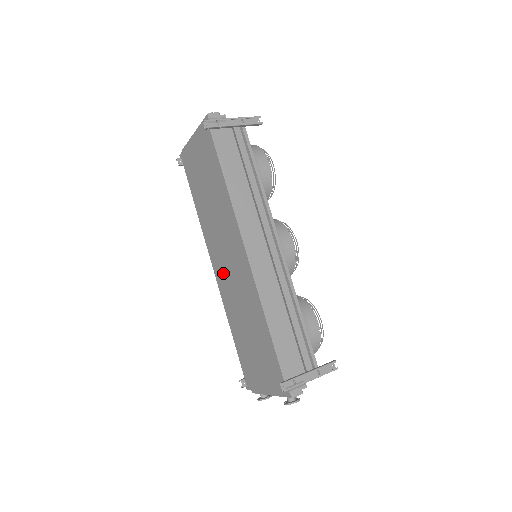
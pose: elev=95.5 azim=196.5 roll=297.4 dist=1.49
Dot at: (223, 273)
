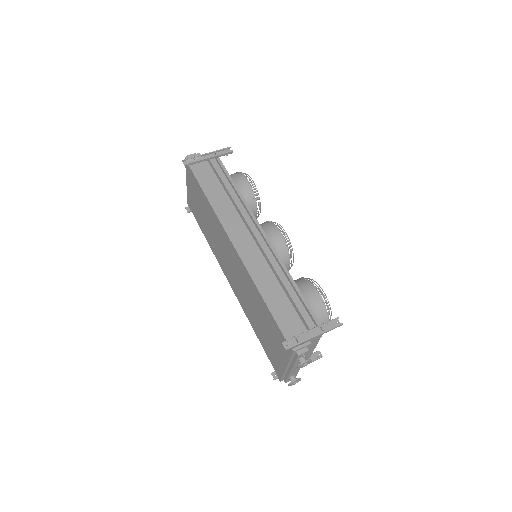
Dot at: (232, 279)
